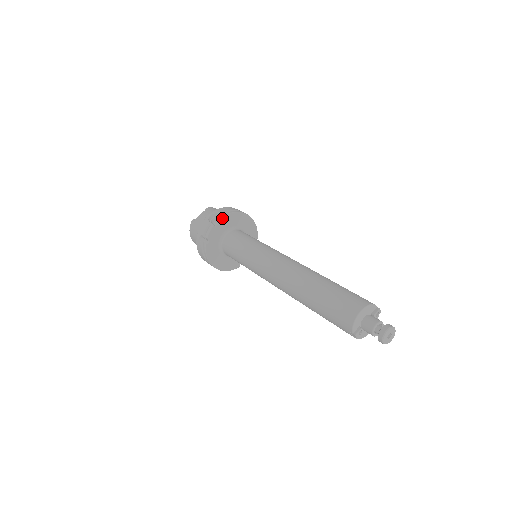
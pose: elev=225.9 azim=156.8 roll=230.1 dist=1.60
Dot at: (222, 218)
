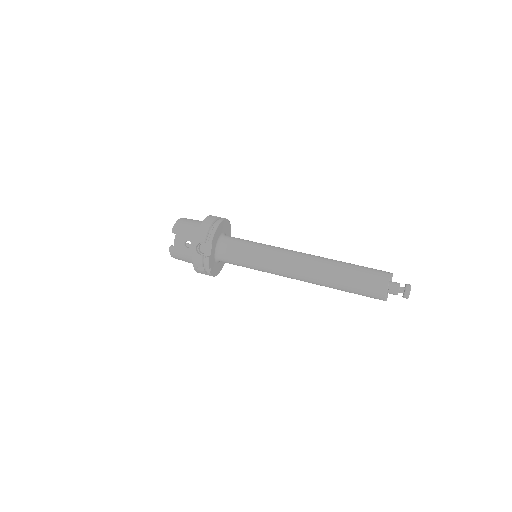
Dot at: (209, 245)
